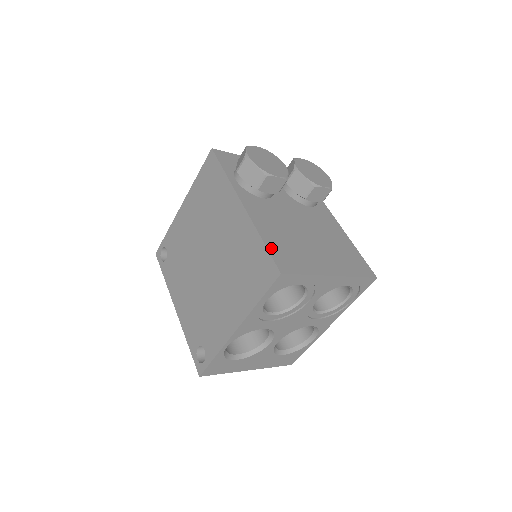
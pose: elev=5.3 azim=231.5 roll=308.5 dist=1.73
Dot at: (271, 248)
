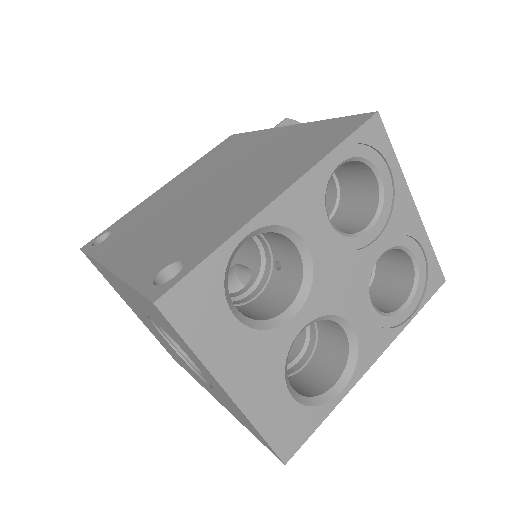
Dot at: occluded
